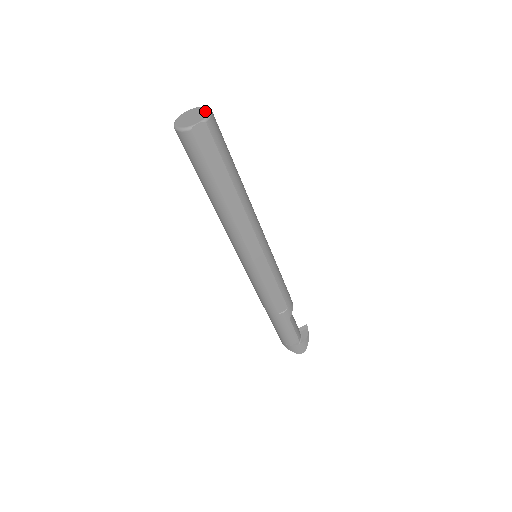
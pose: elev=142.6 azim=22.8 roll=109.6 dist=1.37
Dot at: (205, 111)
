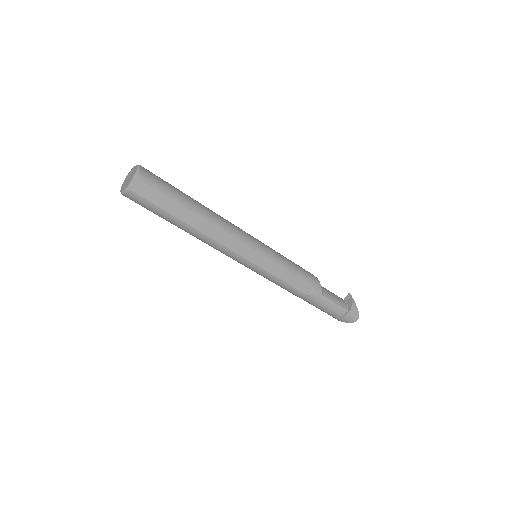
Dot at: (135, 169)
